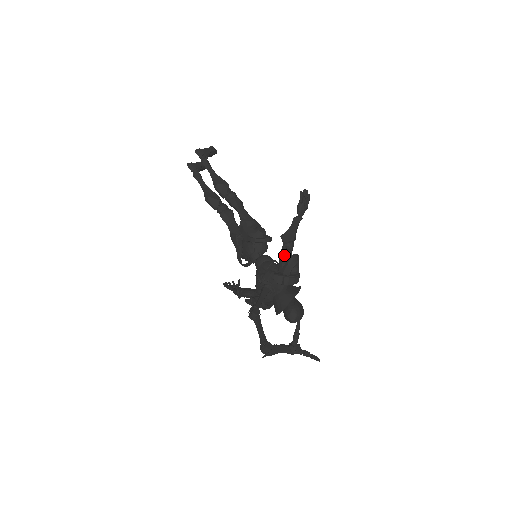
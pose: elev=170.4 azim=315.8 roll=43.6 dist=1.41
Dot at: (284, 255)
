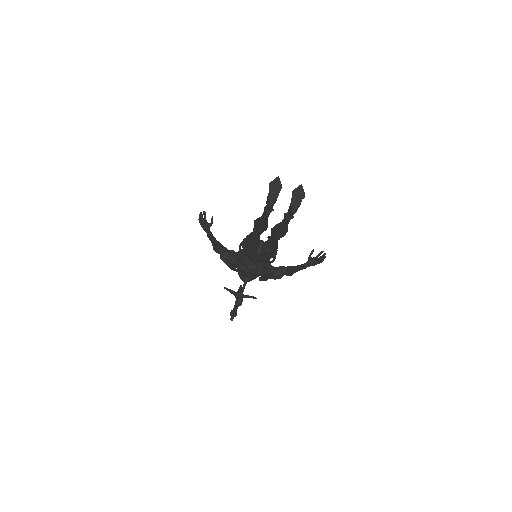
Dot at: (278, 276)
